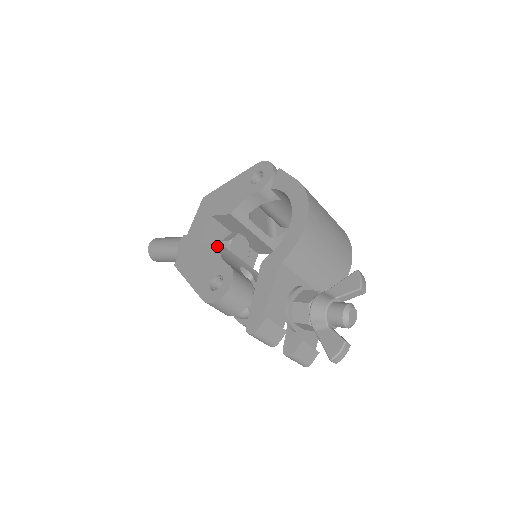
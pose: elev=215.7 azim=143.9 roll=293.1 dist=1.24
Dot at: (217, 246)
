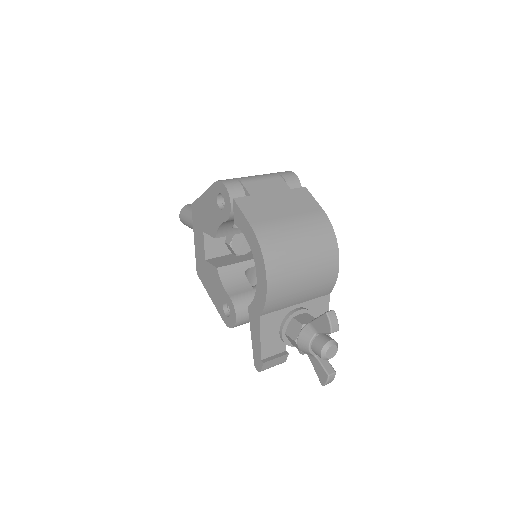
Dot at: (216, 271)
